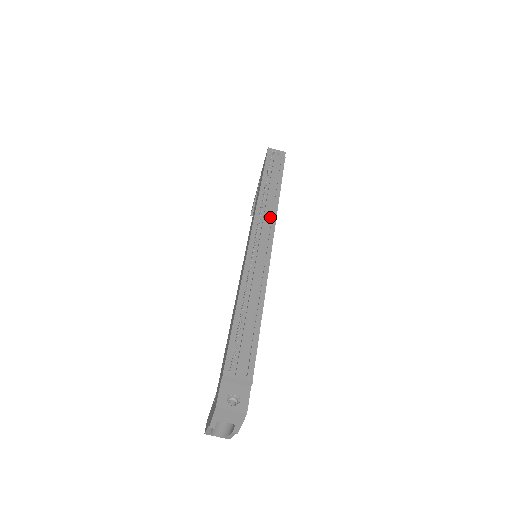
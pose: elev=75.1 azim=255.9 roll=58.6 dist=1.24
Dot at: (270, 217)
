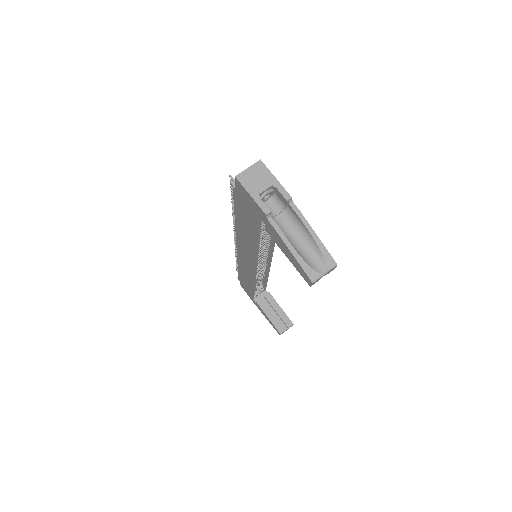
Dot at: occluded
